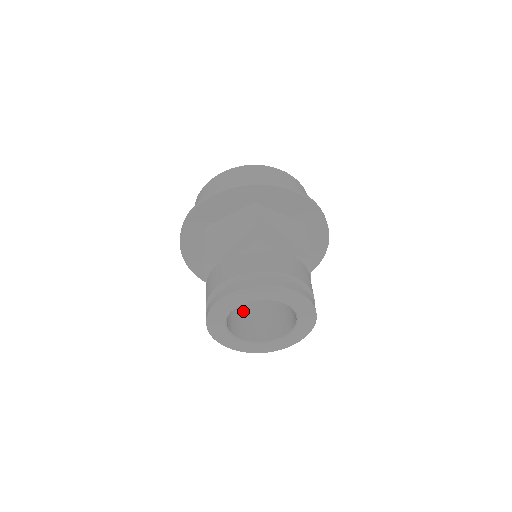
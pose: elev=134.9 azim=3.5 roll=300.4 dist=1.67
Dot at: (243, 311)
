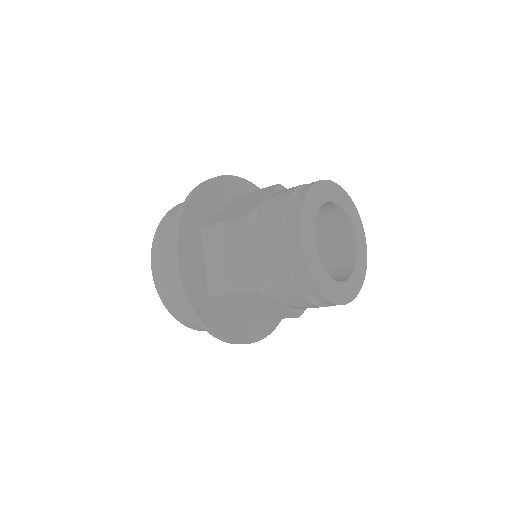
Dot at: occluded
